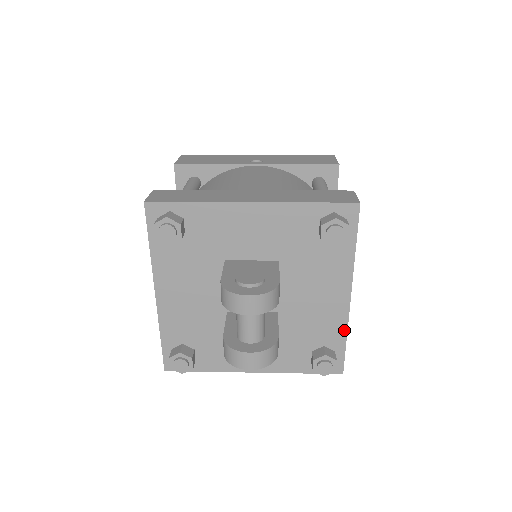
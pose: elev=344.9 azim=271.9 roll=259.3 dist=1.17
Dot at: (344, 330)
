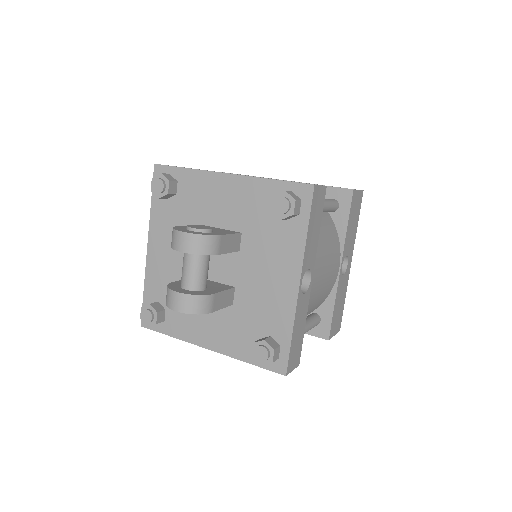
Dot at: (291, 322)
